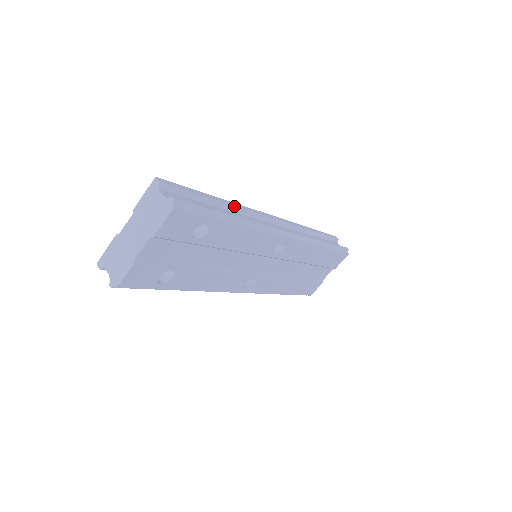
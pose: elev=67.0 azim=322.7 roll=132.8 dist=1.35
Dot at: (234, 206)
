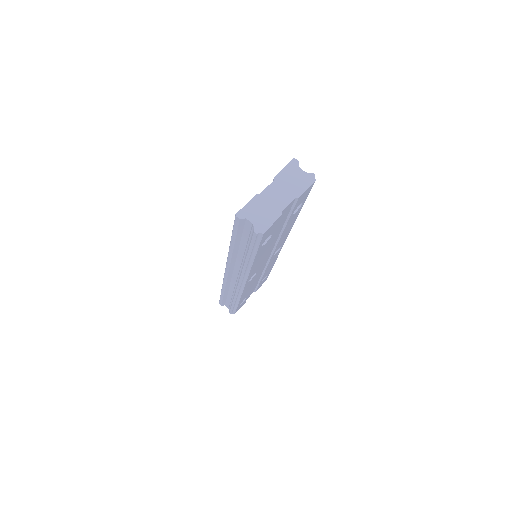
Dot at: occluded
